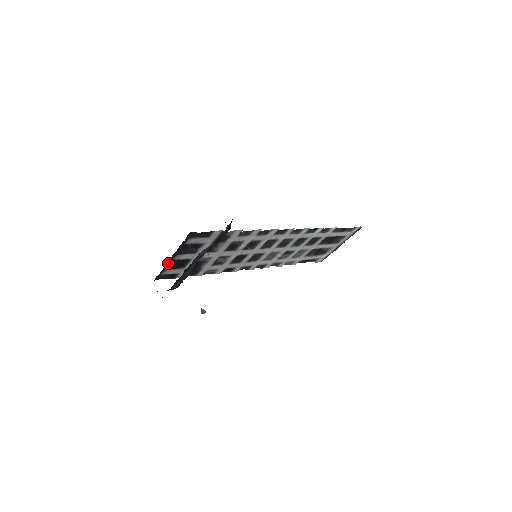
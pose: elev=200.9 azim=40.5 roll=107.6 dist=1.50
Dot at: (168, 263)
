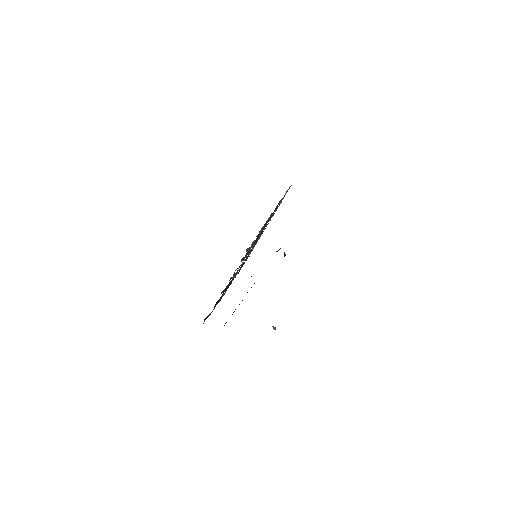
Dot at: occluded
